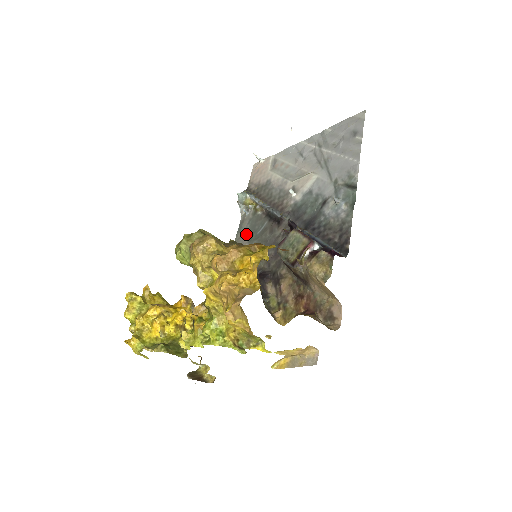
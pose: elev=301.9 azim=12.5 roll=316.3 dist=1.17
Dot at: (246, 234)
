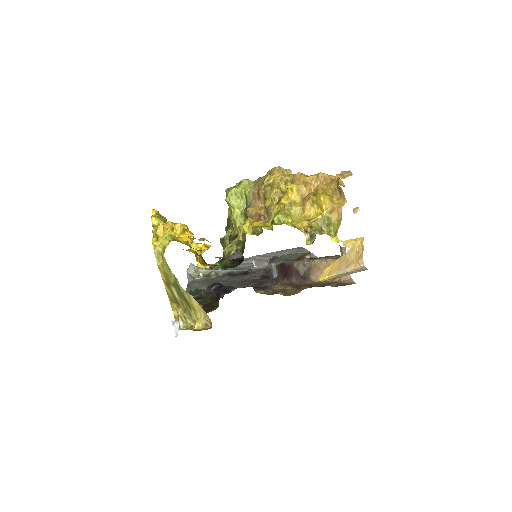
Dot at: (202, 284)
